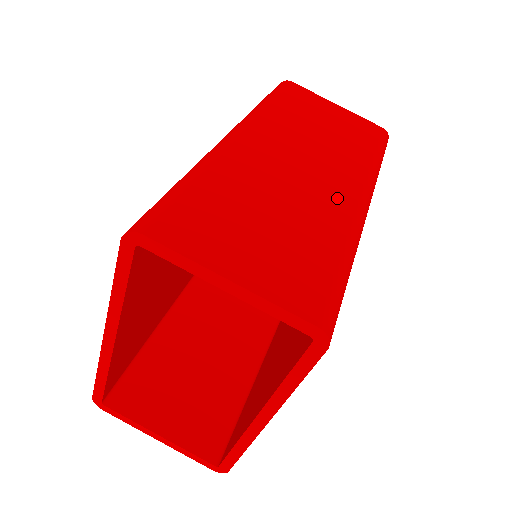
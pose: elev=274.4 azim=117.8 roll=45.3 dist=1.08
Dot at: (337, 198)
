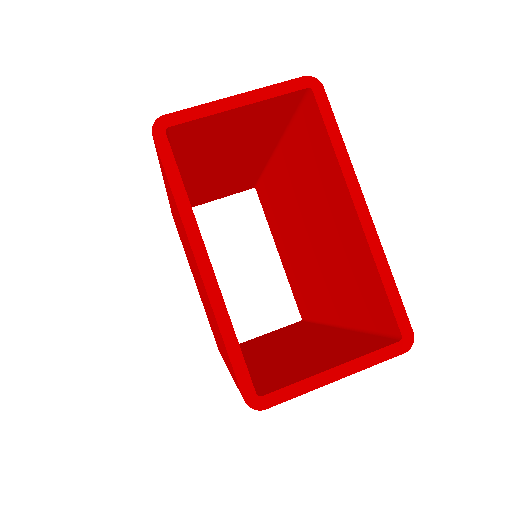
Dot at: occluded
